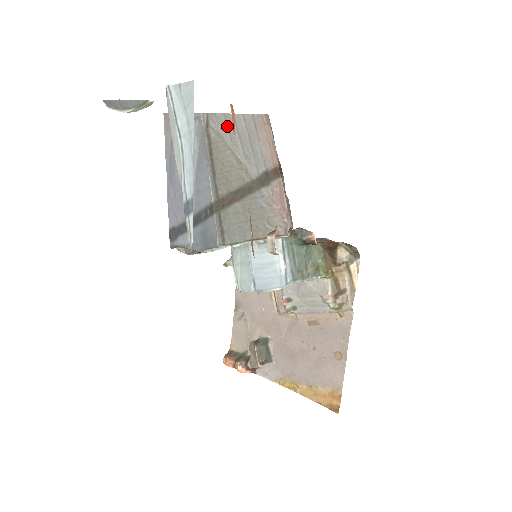
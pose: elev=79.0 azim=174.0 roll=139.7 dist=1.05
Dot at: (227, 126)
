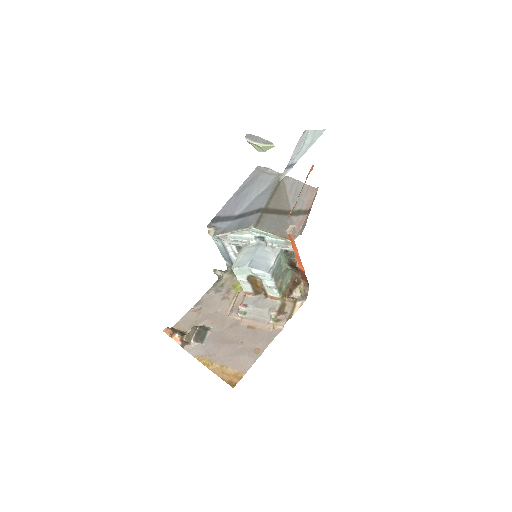
Dot at: (292, 184)
